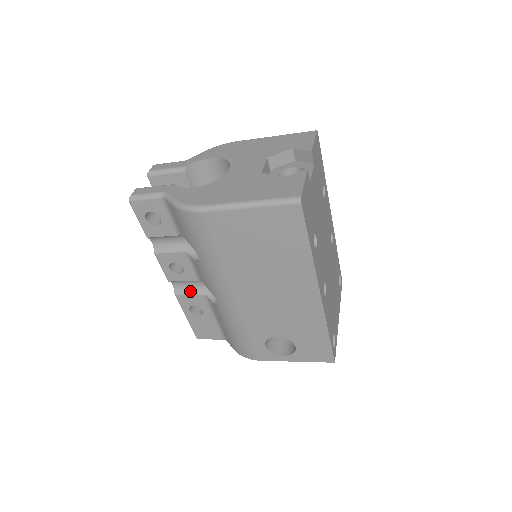
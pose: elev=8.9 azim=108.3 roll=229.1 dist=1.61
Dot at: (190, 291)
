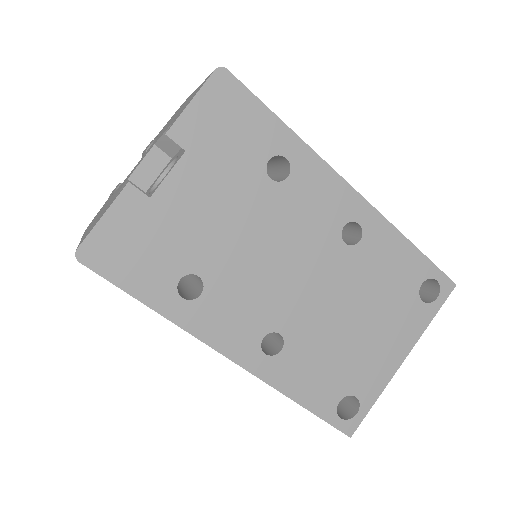
Dot at: occluded
